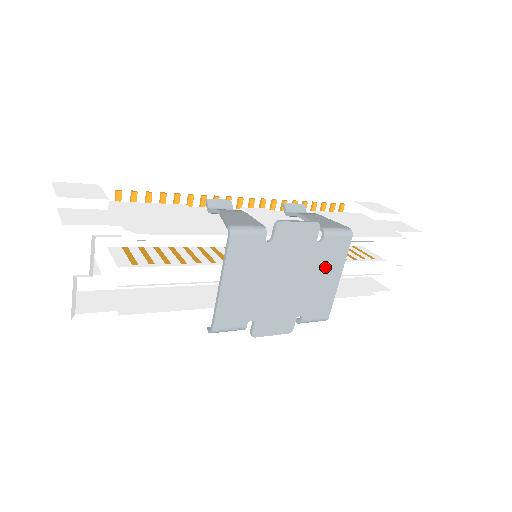
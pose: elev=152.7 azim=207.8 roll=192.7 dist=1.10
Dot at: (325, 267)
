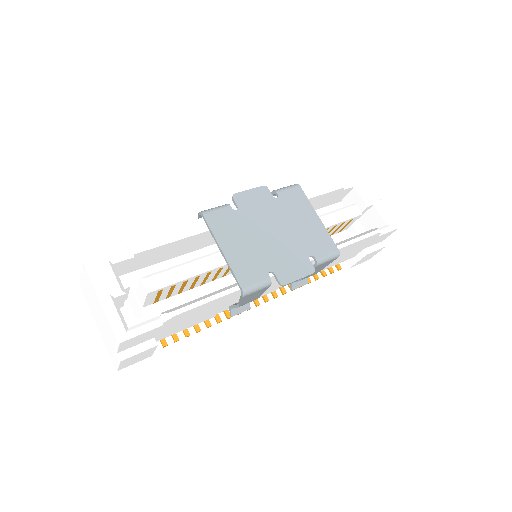
Dot at: (298, 213)
